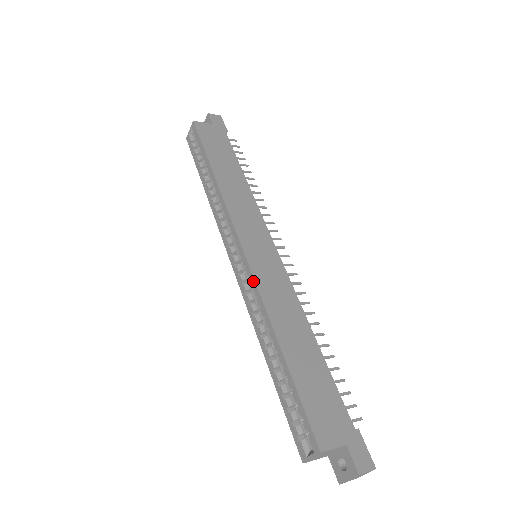
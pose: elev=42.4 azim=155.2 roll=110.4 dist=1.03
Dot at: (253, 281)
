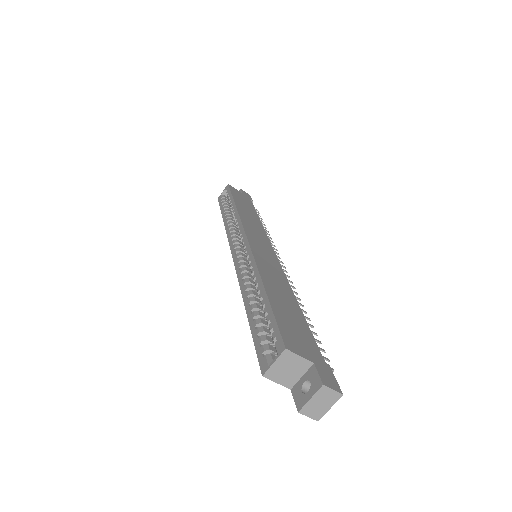
Dot at: (250, 253)
